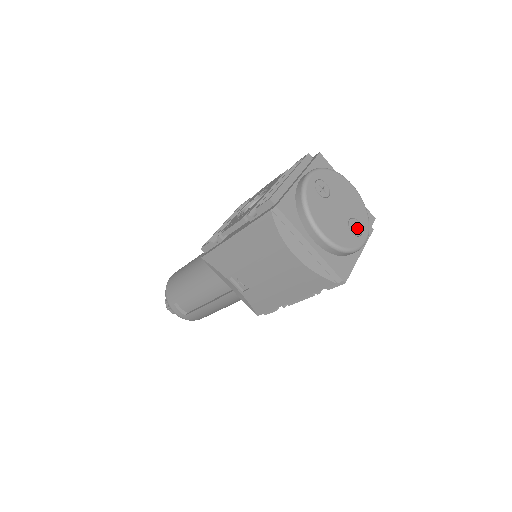
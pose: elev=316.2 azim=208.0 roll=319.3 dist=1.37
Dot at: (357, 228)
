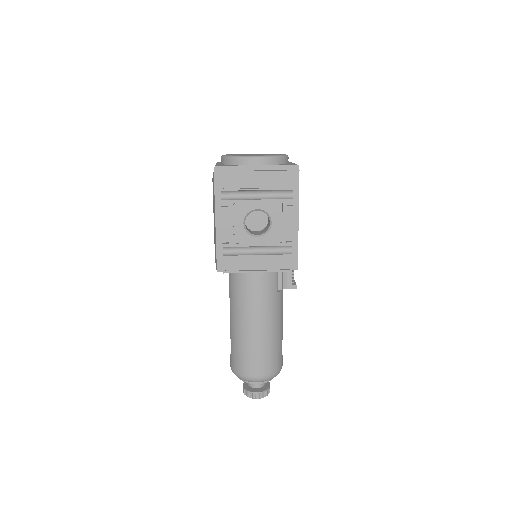
Dot at: occluded
